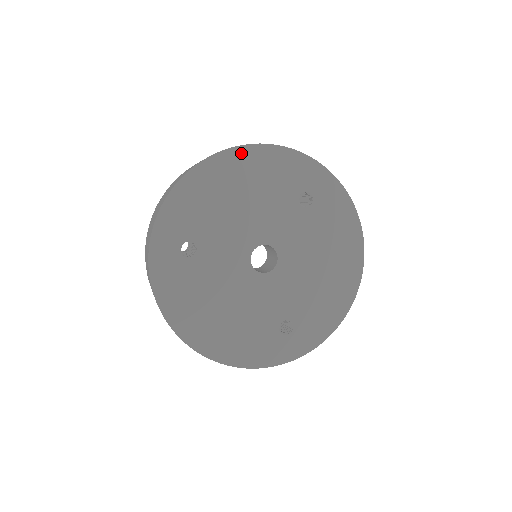
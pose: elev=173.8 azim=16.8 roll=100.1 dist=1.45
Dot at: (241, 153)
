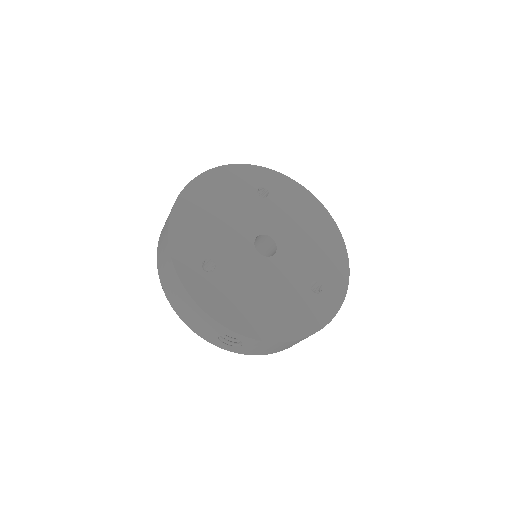
Dot at: (199, 182)
